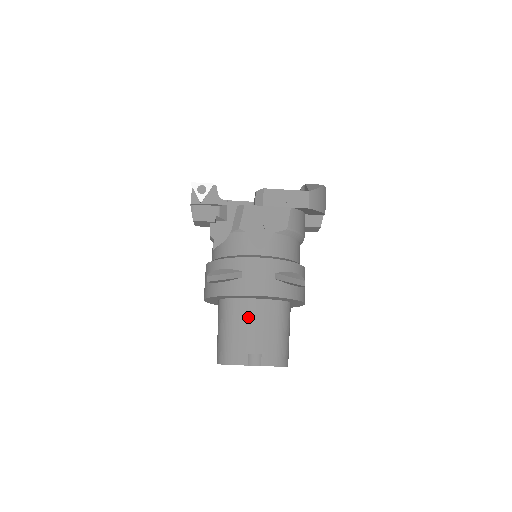
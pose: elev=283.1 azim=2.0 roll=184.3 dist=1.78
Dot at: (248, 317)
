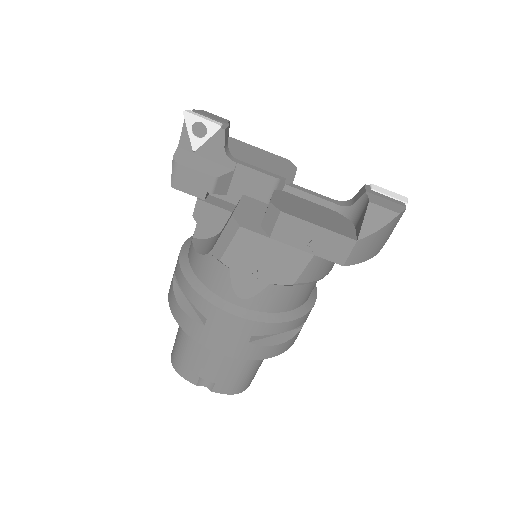
Dot at: occluded
